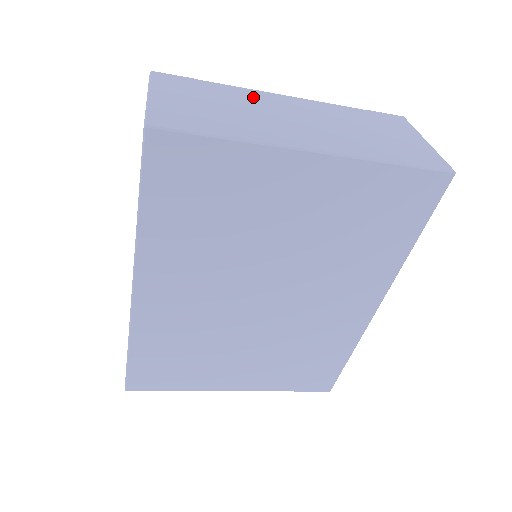
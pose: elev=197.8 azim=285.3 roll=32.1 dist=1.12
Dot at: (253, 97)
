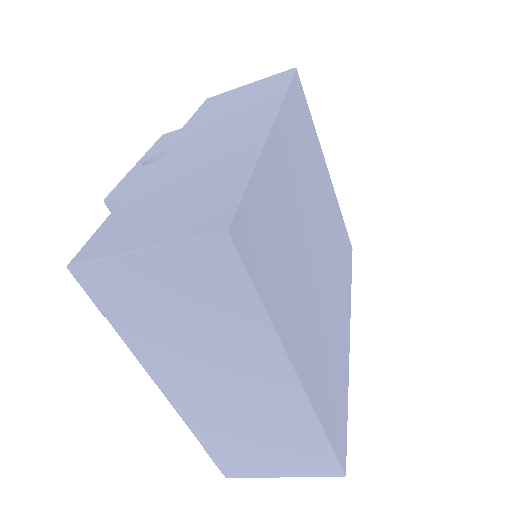
Dot at: occluded
